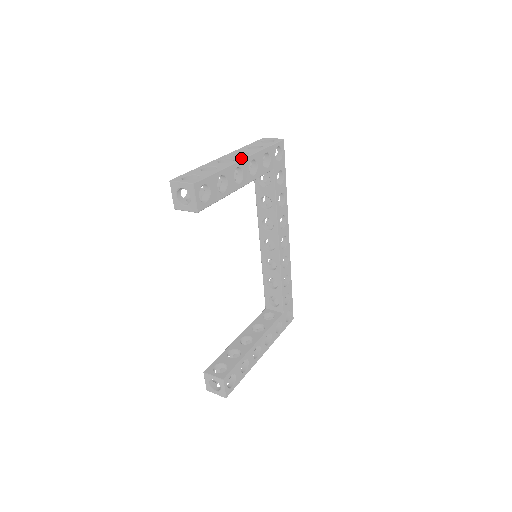
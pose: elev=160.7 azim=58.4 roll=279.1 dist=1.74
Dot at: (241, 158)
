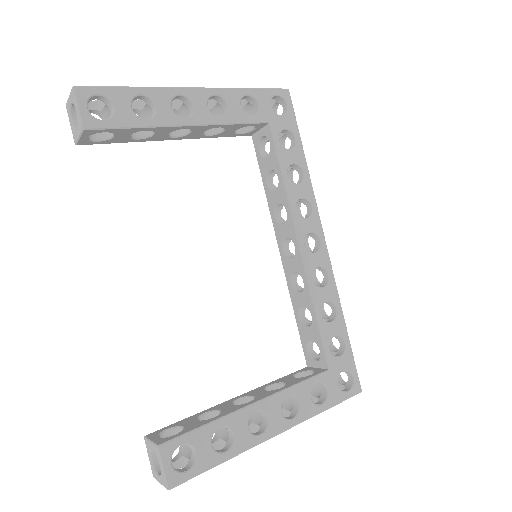
Dot at: (191, 88)
